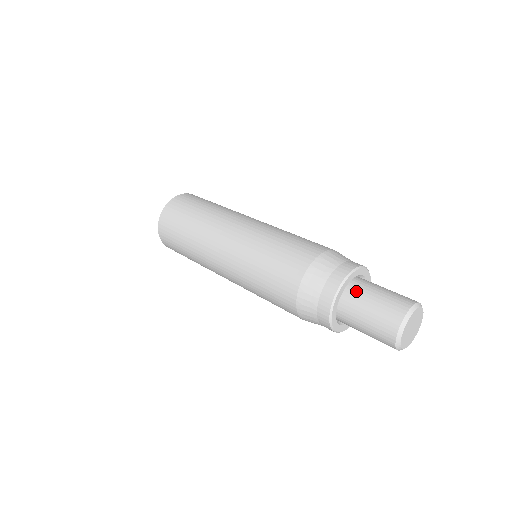
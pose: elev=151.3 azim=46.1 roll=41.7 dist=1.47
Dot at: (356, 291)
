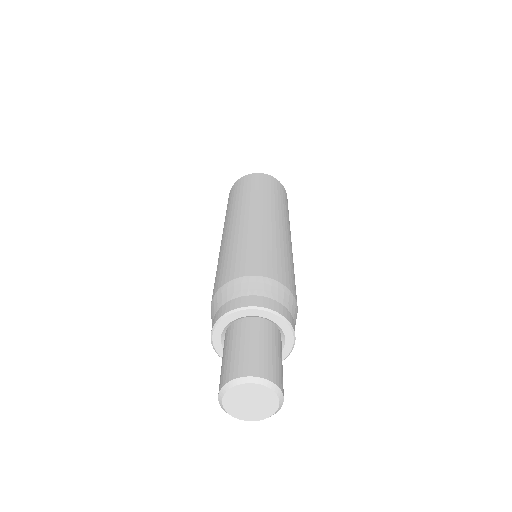
Dot at: (266, 329)
